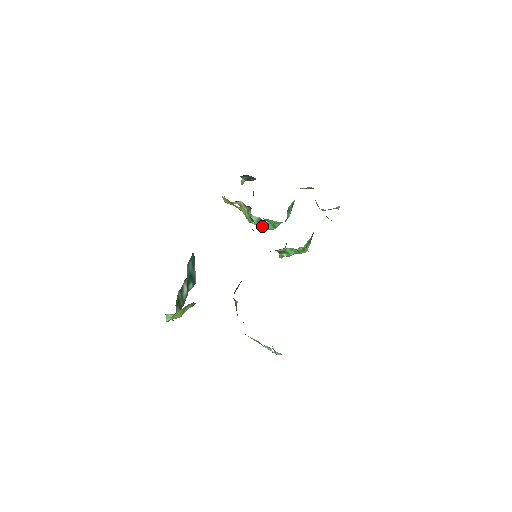
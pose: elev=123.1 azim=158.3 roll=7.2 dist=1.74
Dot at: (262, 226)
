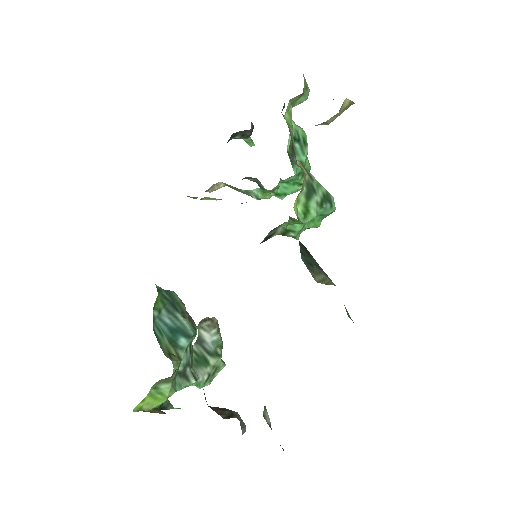
Dot at: (277, 195)
